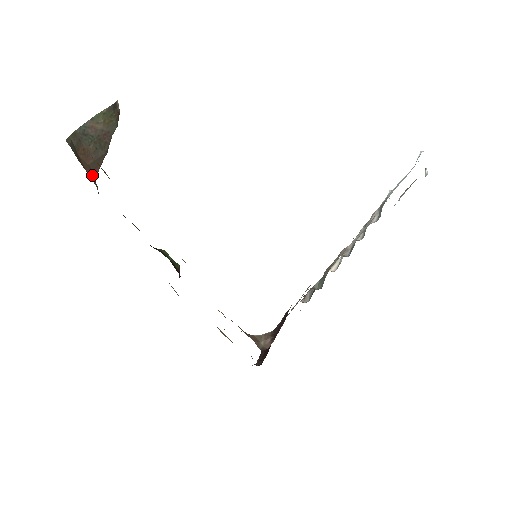
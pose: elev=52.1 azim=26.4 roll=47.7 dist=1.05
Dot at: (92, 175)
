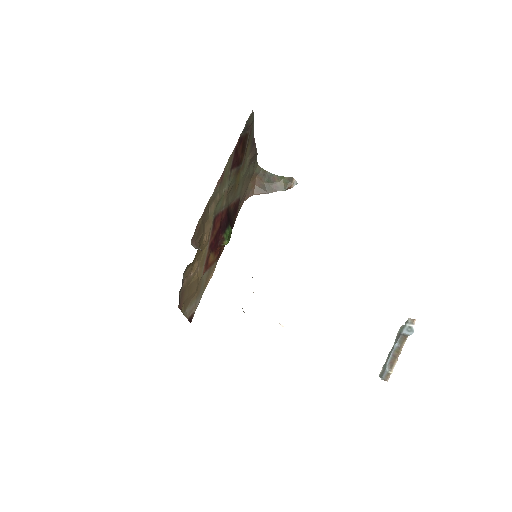
Dot at: (252, 190)
